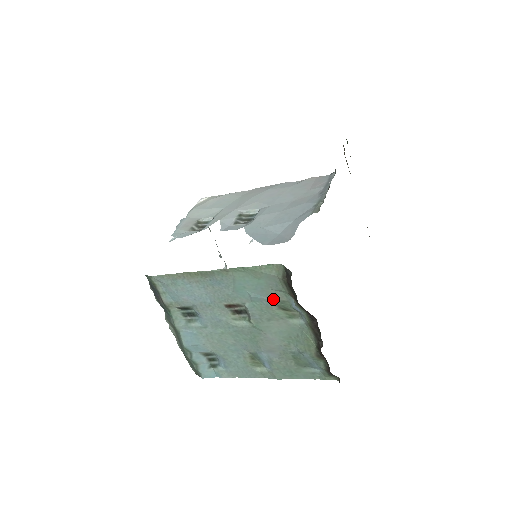
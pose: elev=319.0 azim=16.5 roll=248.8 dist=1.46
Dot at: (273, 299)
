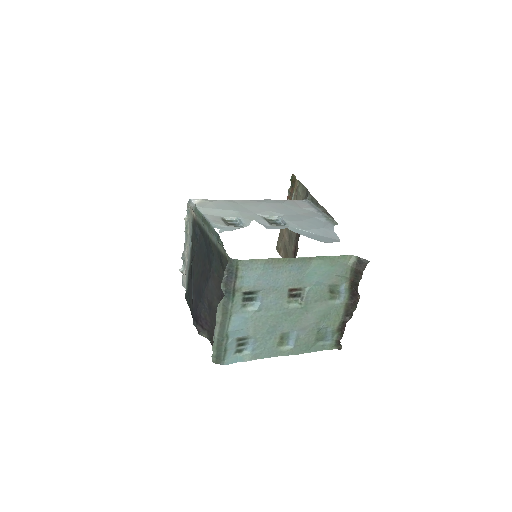
Dot at: (331, 283)
